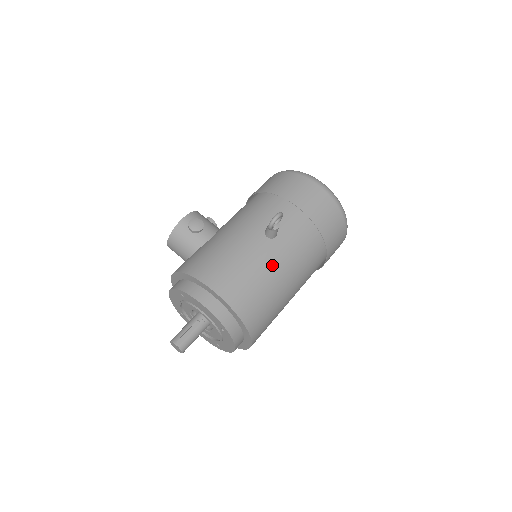
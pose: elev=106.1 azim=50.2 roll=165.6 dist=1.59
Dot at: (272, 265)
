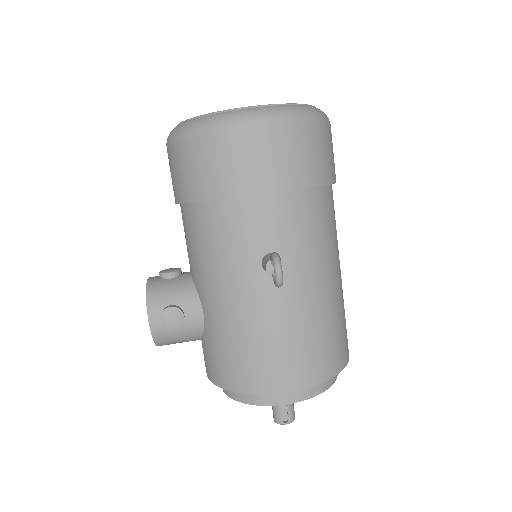
Dot at: (310, 295)
